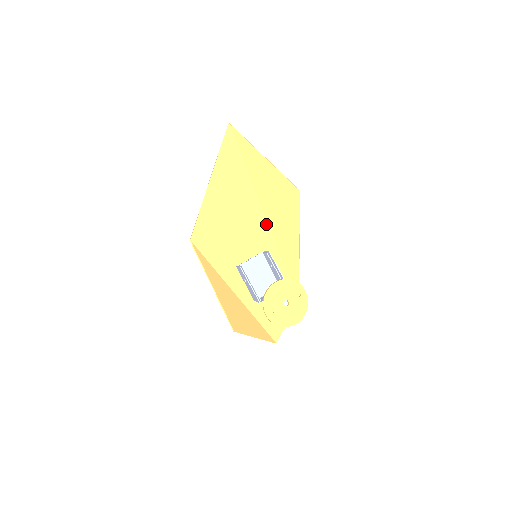
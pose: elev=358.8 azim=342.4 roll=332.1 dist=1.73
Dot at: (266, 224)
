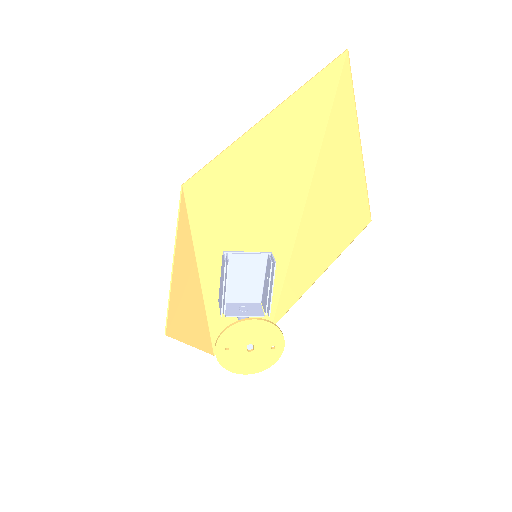
Dot at: (297, 222)
